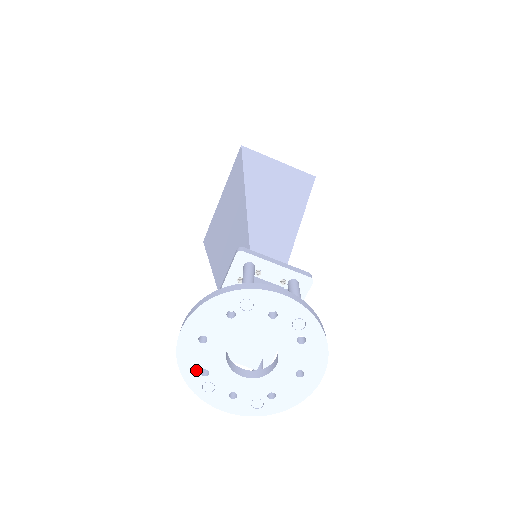
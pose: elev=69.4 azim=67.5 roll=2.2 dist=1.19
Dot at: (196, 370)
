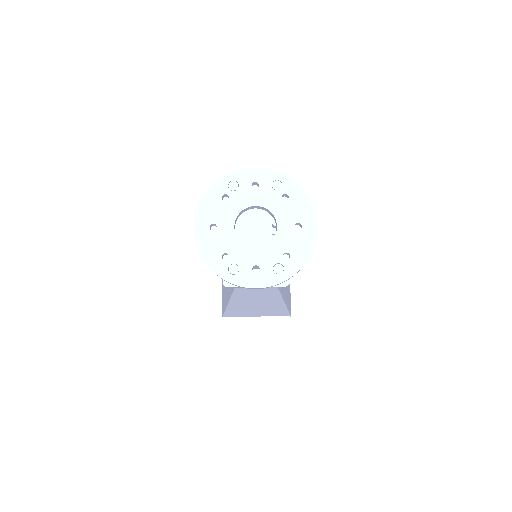
Dot at: (218, 257)
